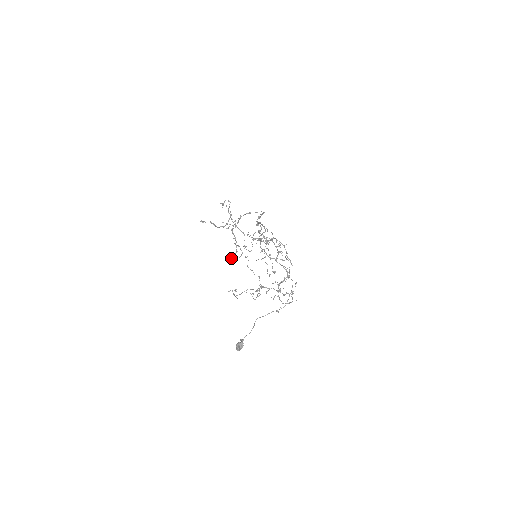
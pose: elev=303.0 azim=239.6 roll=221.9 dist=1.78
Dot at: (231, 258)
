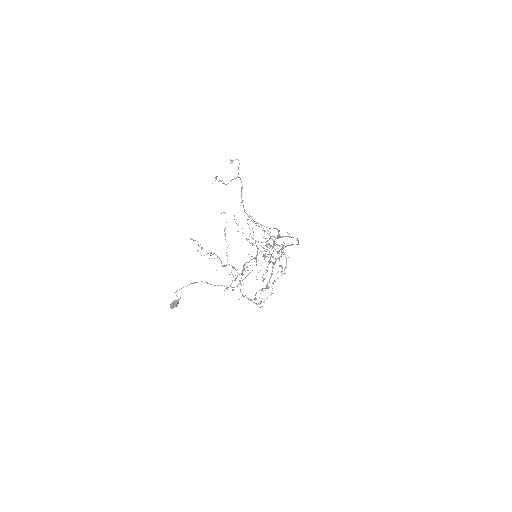
Dot at: (259, 290)
